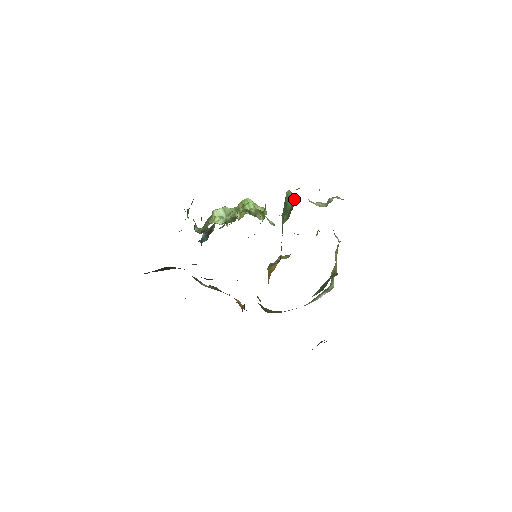
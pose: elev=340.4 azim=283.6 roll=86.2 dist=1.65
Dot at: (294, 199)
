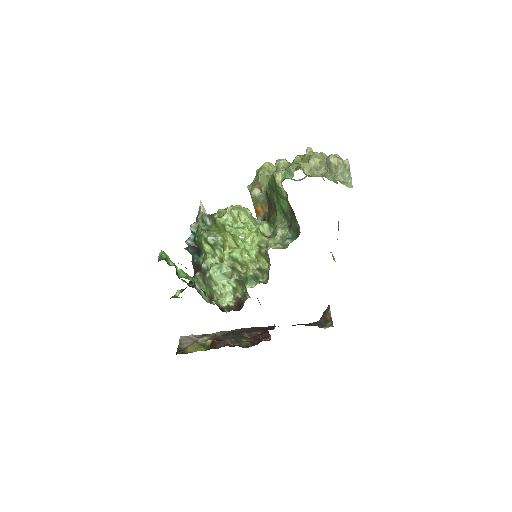
Dot at: (295, 220)
